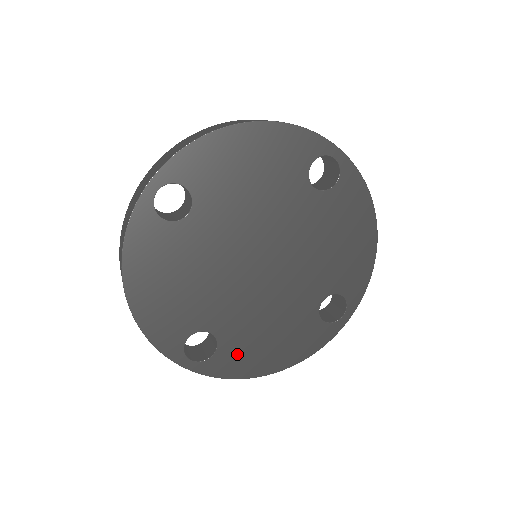
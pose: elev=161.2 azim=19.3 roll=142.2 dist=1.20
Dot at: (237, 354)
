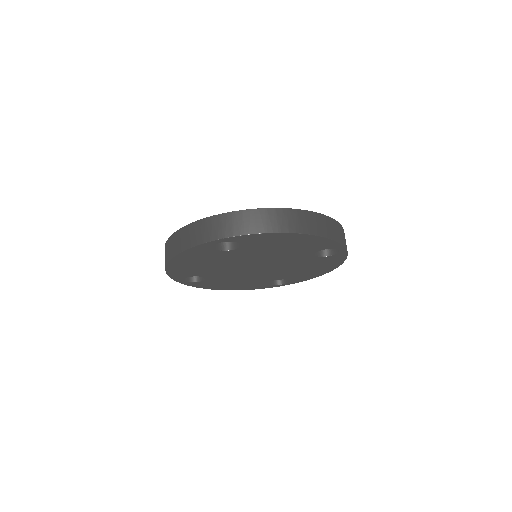
Dot at: (212, 284)
